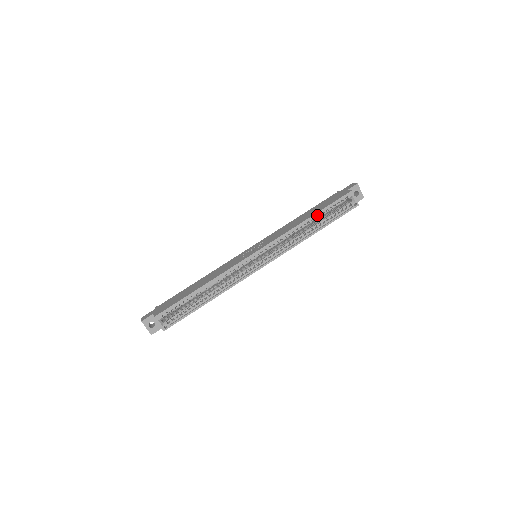
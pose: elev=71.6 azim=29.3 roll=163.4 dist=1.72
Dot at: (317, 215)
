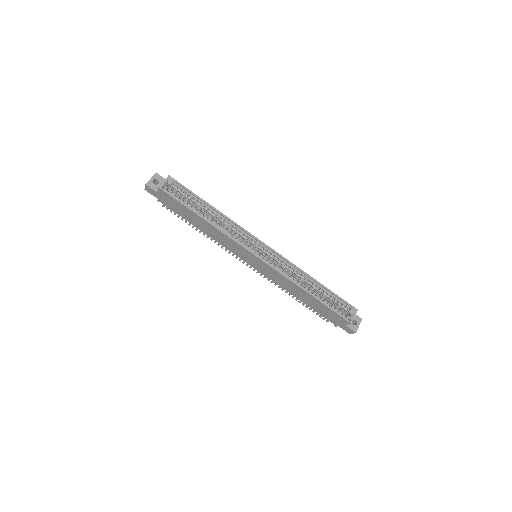
Dot at: (322, 288)
